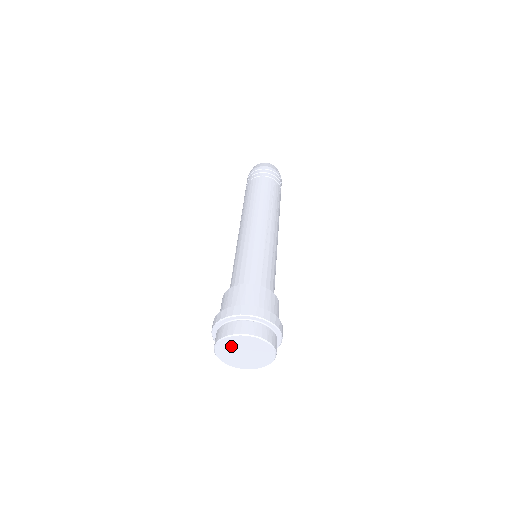
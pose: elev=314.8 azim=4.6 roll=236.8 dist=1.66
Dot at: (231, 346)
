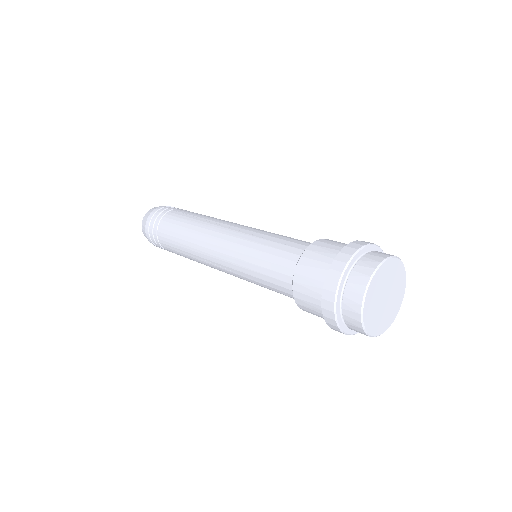
Dot at: (388, 275)
